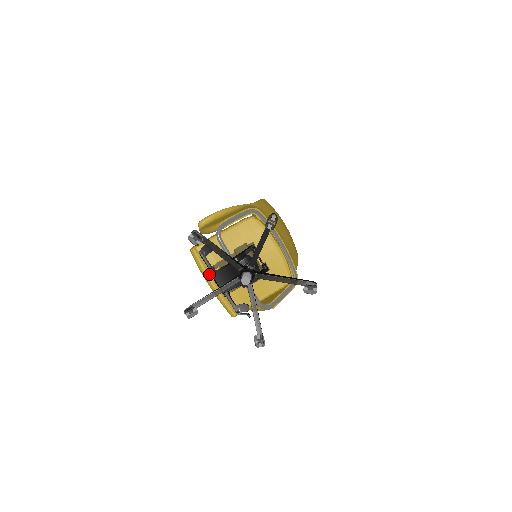
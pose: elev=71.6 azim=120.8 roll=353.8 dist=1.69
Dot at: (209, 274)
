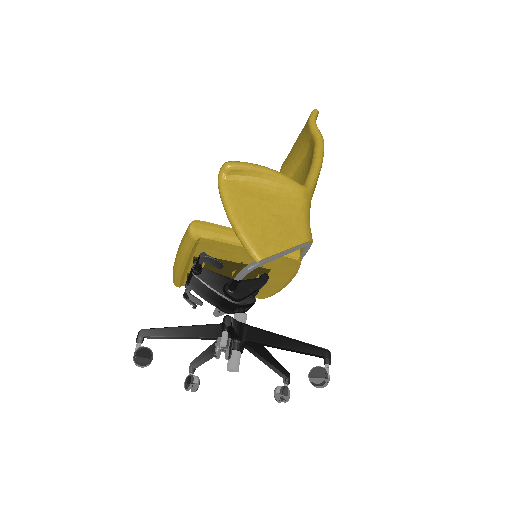
Dot at: (188, 260)
